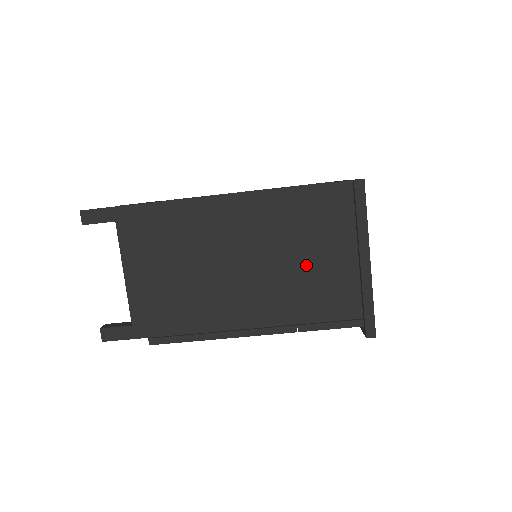
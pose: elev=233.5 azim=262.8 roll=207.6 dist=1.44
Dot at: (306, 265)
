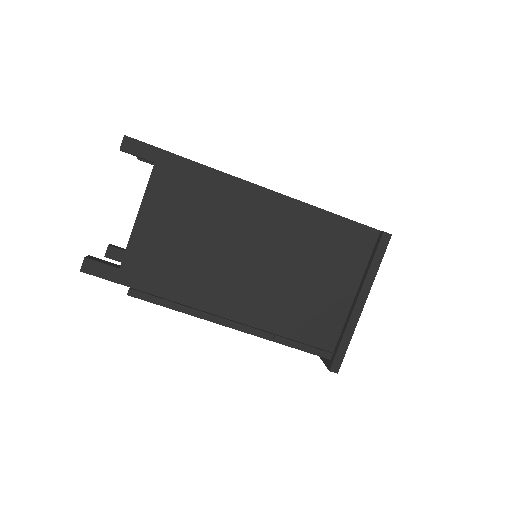
Dot at: (308, 285)
